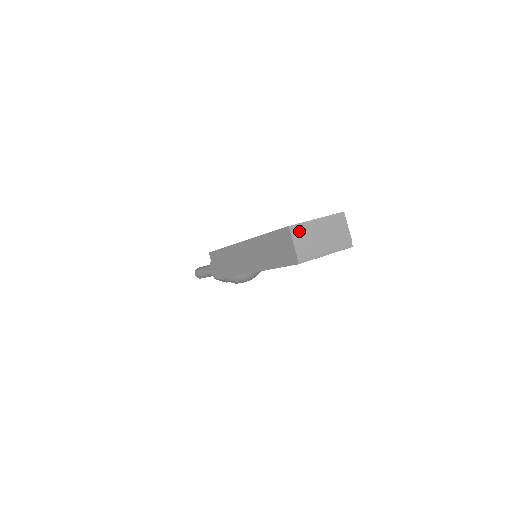
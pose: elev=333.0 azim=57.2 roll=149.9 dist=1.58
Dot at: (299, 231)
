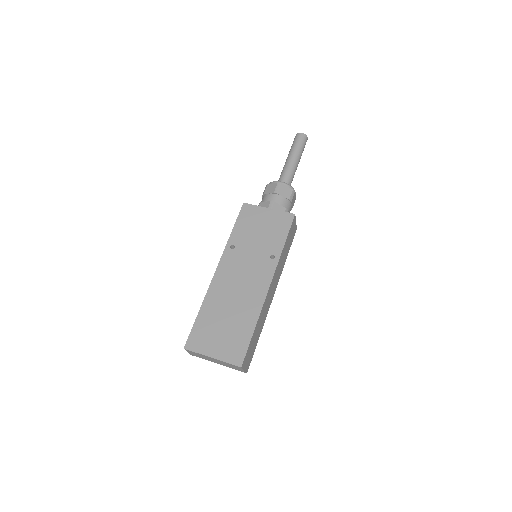
Dot at: (193, 353)
